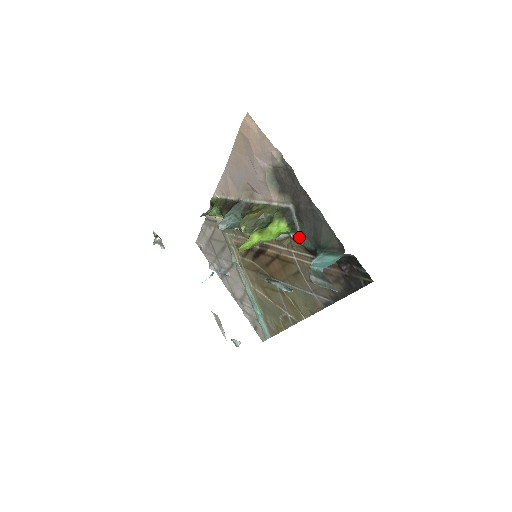
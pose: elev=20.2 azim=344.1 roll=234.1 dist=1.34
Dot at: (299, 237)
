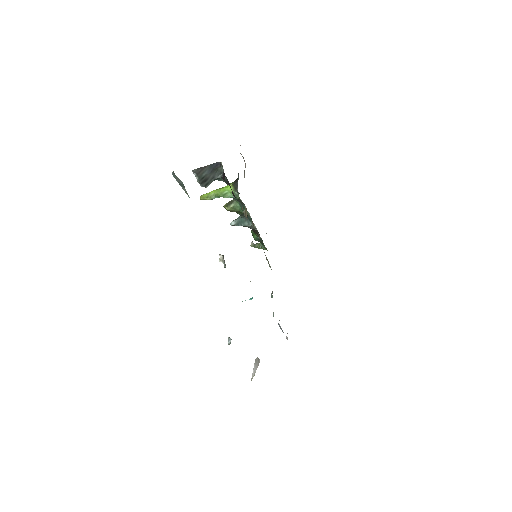
Dot at: occluded
